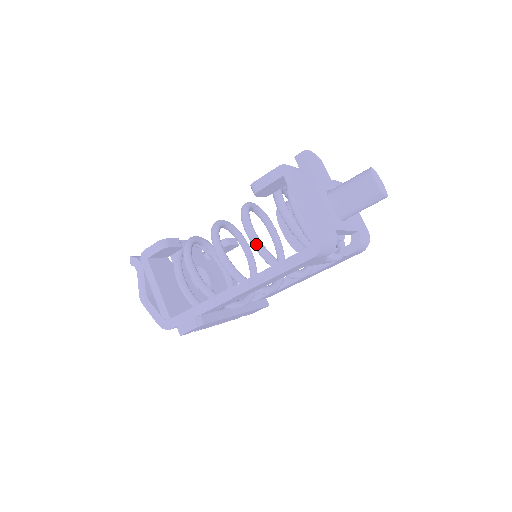
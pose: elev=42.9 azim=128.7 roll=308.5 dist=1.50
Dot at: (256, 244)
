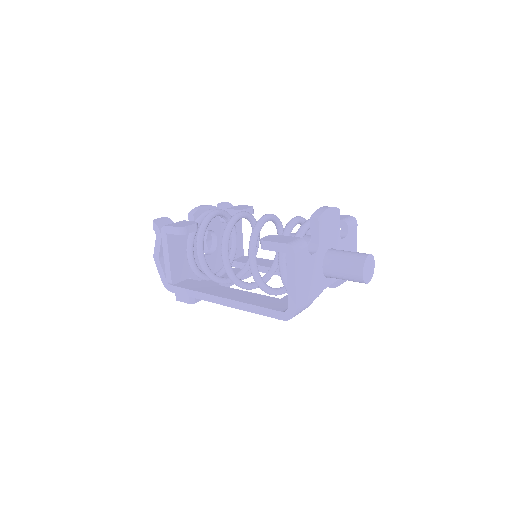
Dot at: (252, 270)
